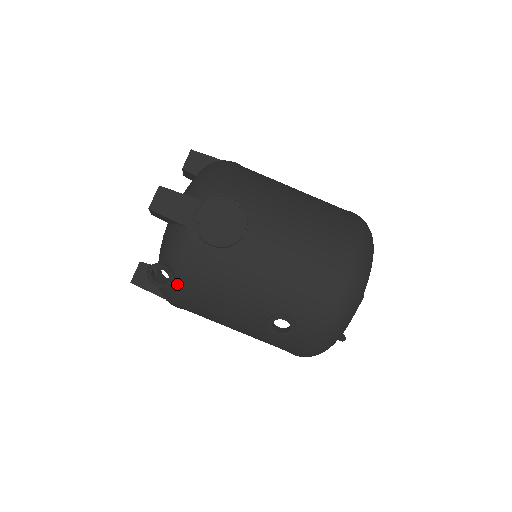
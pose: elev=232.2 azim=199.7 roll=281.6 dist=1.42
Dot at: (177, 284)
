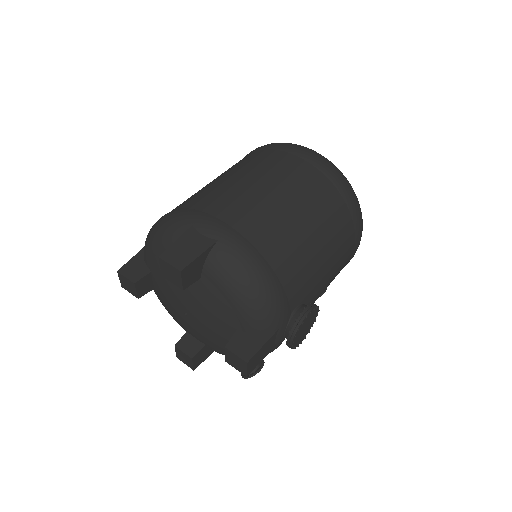
Dot at: occluded
